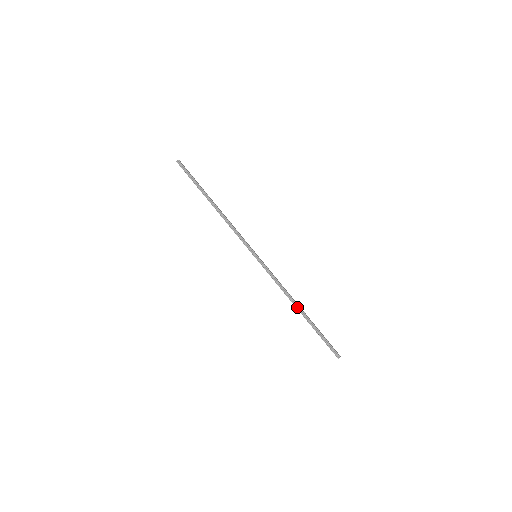
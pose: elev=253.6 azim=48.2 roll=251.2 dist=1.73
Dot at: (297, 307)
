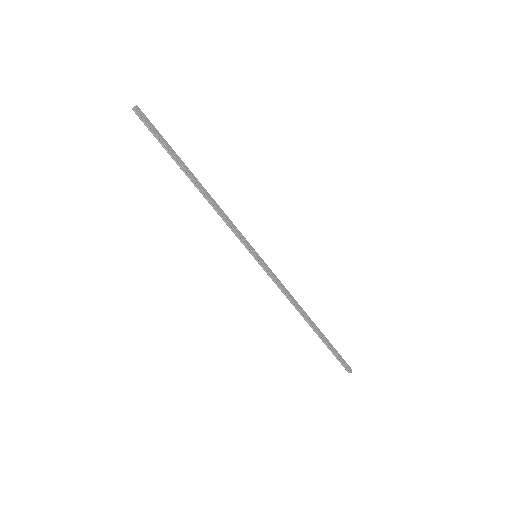
Dot at: (306, 319)
